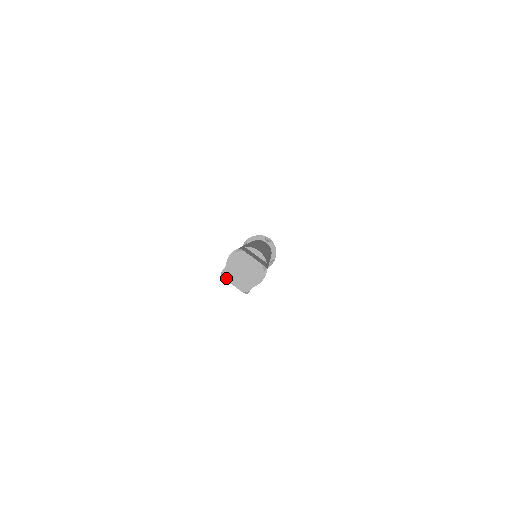
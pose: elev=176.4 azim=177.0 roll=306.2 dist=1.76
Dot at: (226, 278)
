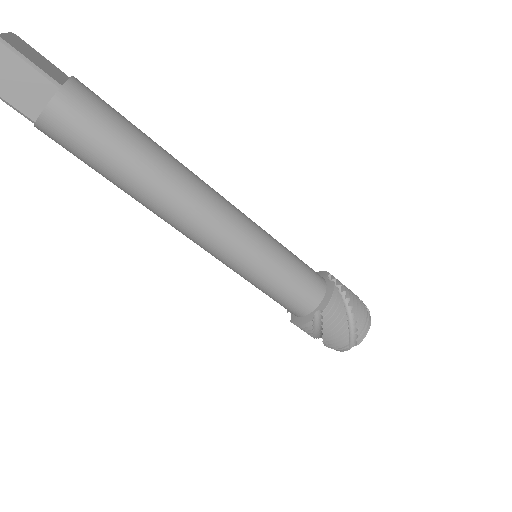
Dot at: out of frame
